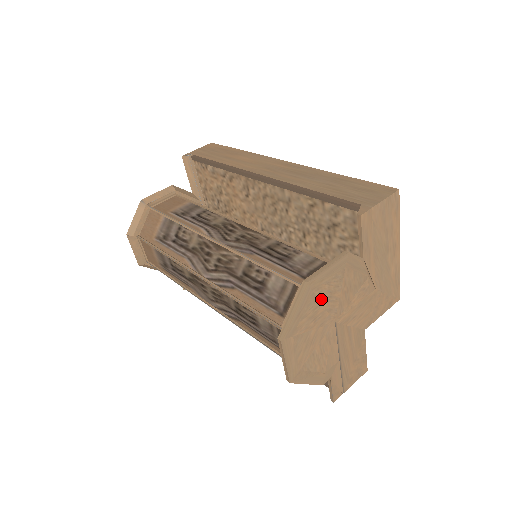
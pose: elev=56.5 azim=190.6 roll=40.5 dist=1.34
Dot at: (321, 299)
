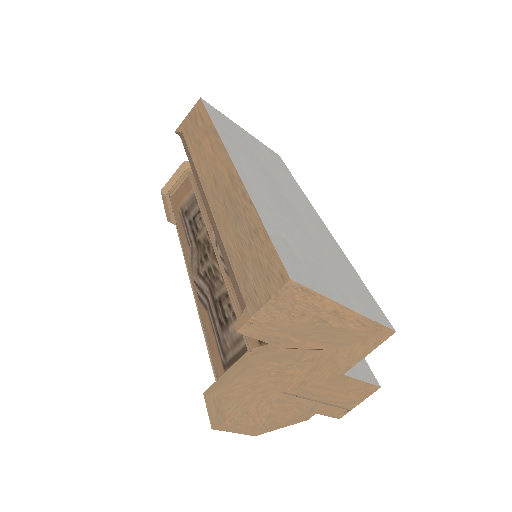
Dot at: (240, 393)
